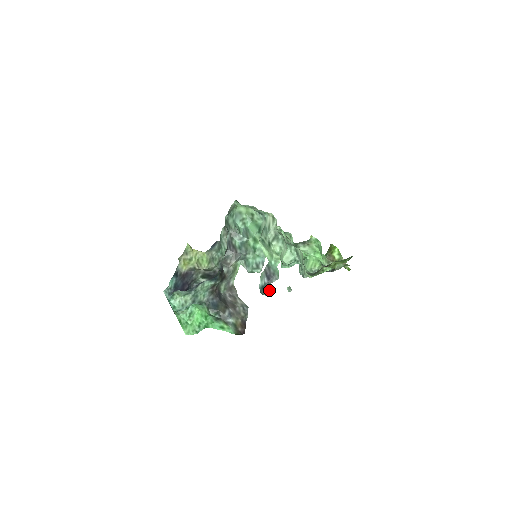
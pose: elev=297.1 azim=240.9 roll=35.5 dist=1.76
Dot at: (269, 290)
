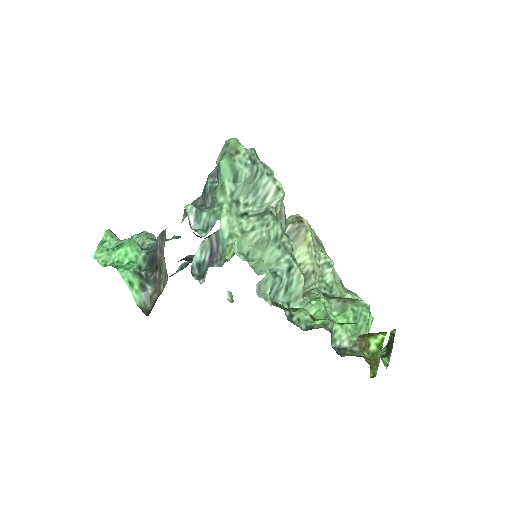
Dot at: (205, 276)
